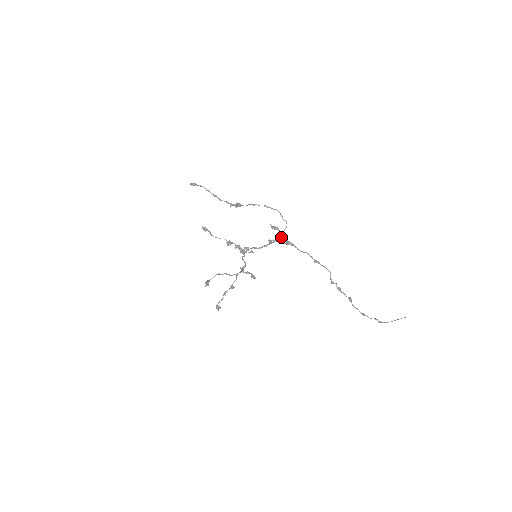
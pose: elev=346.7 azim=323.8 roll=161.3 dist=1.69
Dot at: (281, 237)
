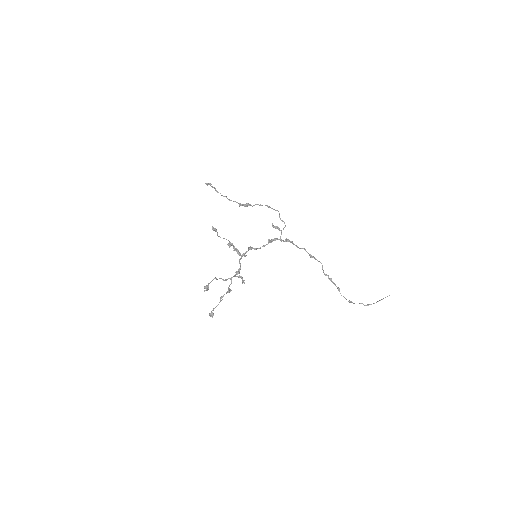
Dot at: (280, 236)
